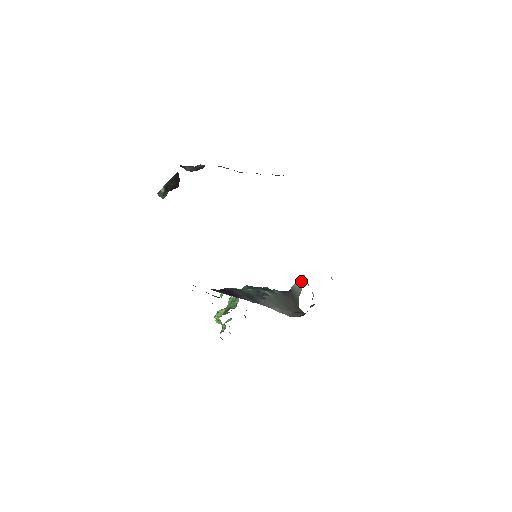
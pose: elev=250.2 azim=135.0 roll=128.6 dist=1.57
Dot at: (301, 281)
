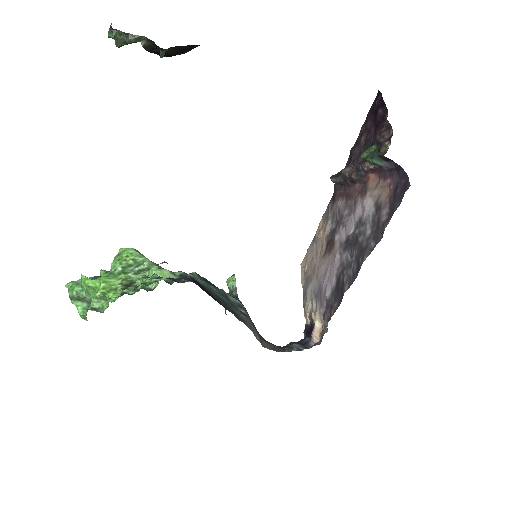
Dot at: occluded
